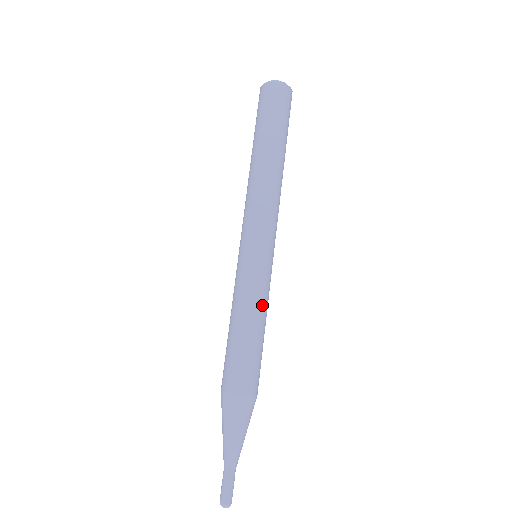
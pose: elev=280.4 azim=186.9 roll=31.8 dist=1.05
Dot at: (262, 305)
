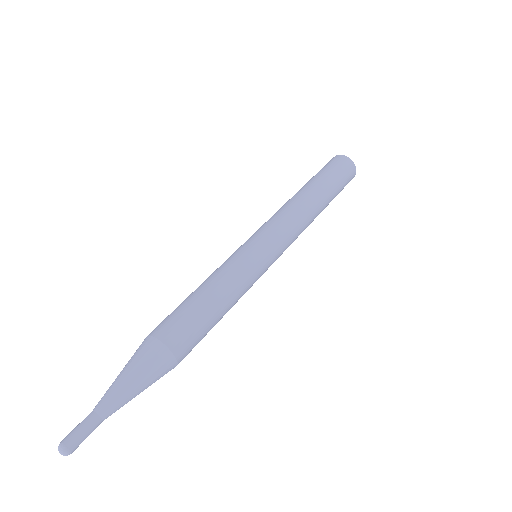
Dot at: (240, 294)
